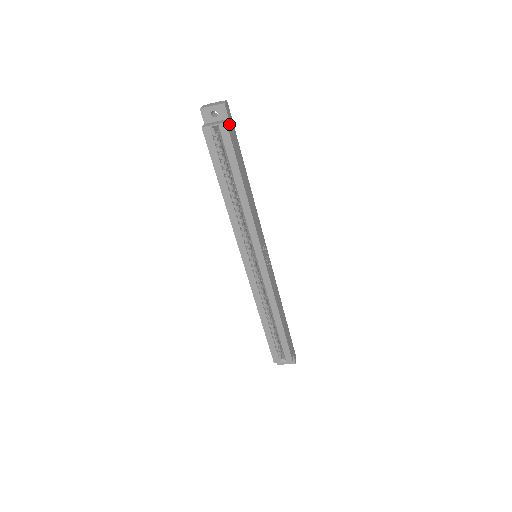
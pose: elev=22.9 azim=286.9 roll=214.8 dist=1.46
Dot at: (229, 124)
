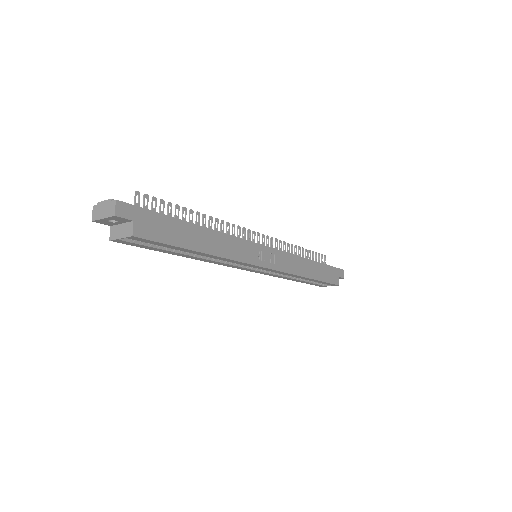
Dot at: (138, 226)
